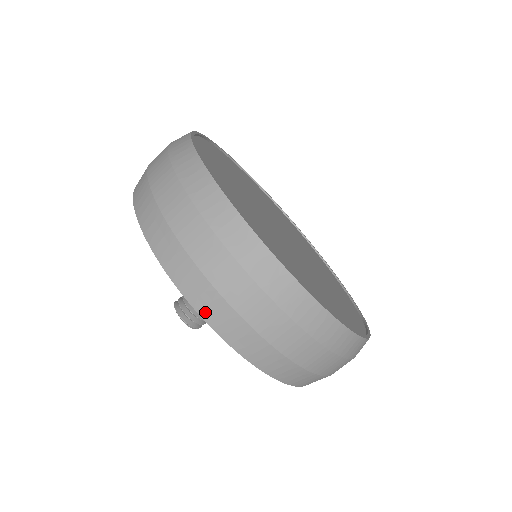
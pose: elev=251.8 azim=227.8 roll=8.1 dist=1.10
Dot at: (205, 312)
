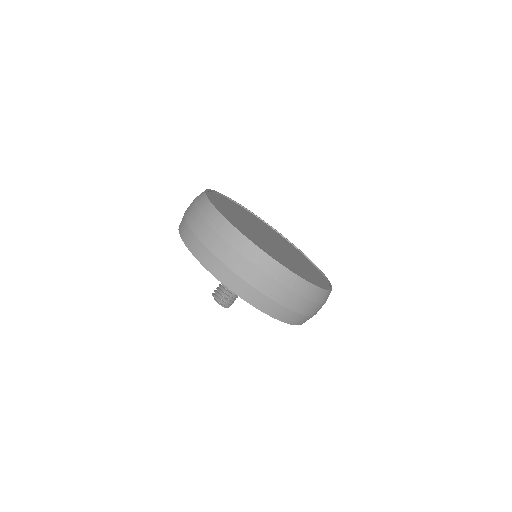
Dot at: (184, 238)
